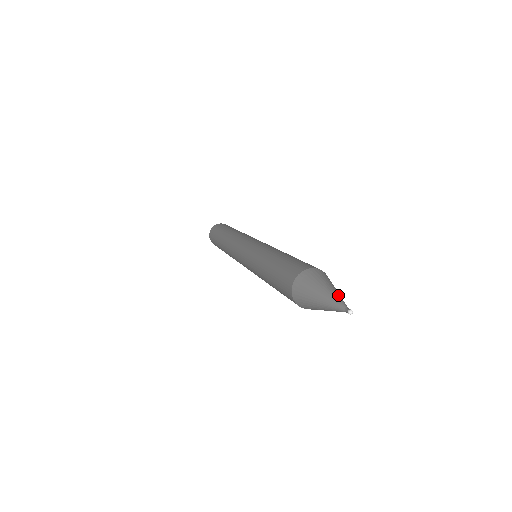
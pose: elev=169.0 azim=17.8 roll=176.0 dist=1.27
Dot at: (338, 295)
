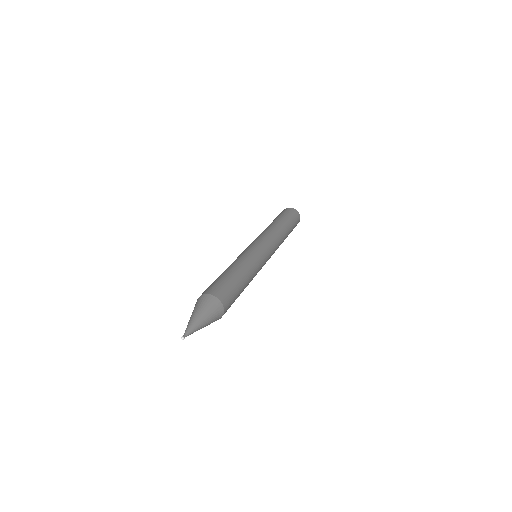
Dot at: (195, 323)
